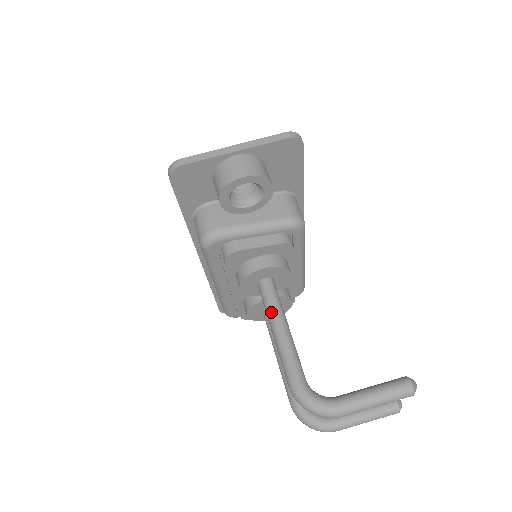
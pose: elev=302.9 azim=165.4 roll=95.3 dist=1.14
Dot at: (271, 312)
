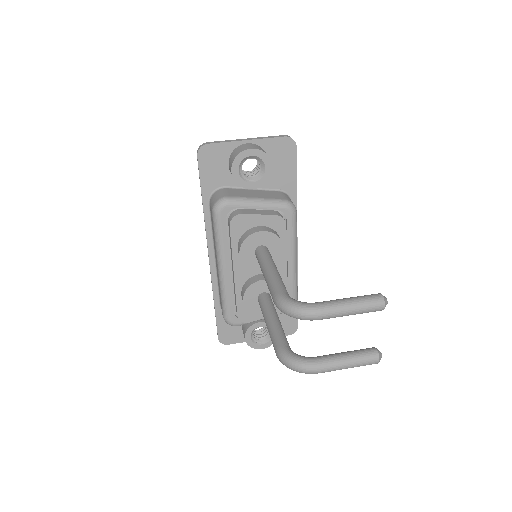
Dot at: (264, 261)
